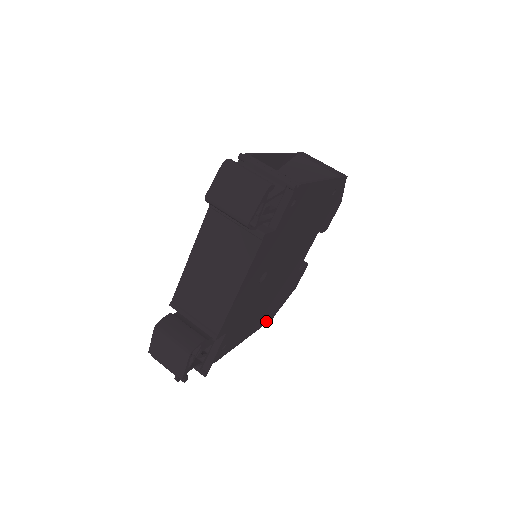
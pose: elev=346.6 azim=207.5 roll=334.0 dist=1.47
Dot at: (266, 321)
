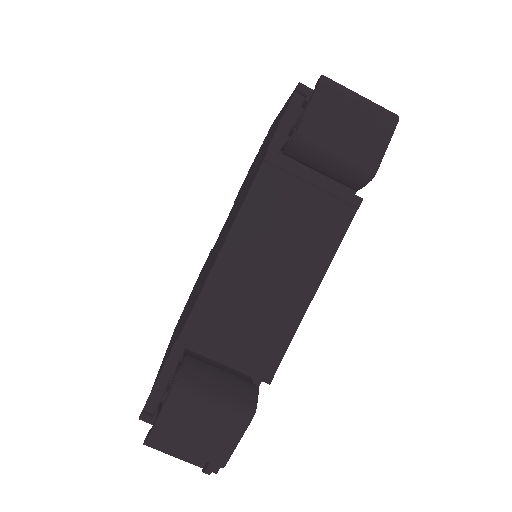
Dot at: occluded
